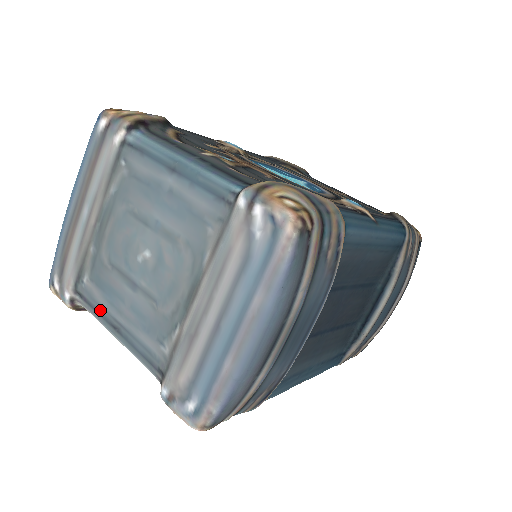
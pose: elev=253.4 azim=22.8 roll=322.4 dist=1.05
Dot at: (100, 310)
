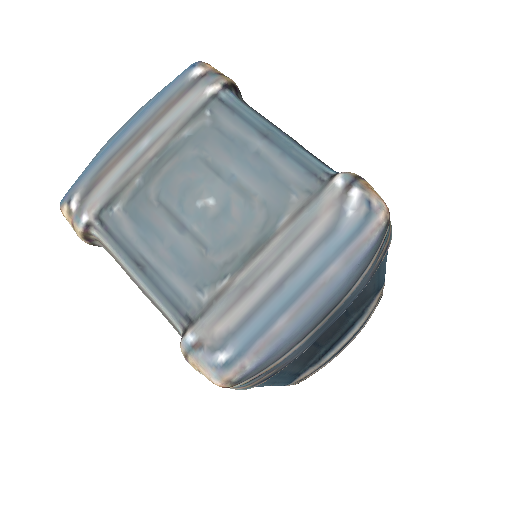
Dot at: (124, 243)
